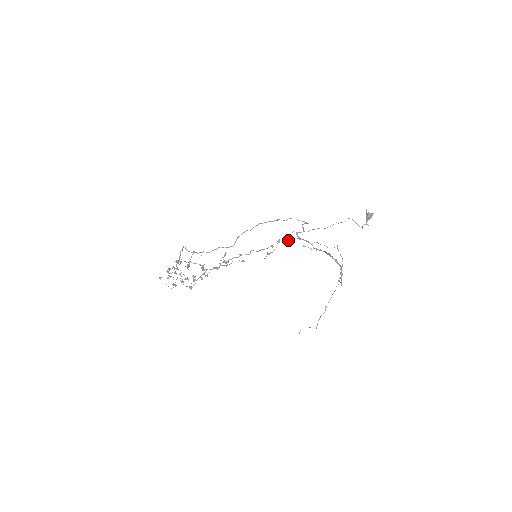
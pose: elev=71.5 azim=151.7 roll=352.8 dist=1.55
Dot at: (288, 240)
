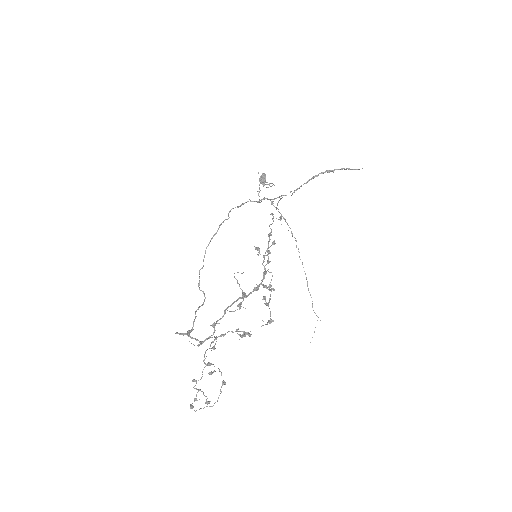
Dot at: (273, 201)
